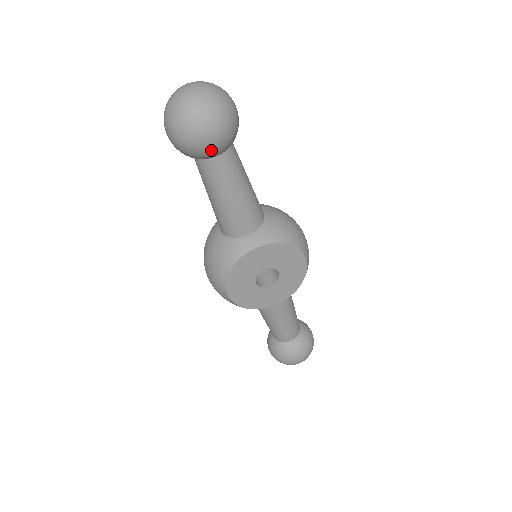
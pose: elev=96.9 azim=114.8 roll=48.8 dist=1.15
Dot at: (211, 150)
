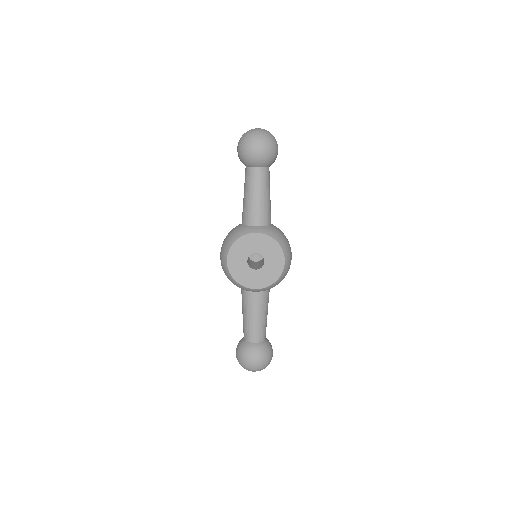
Dot at: (255, 158)
